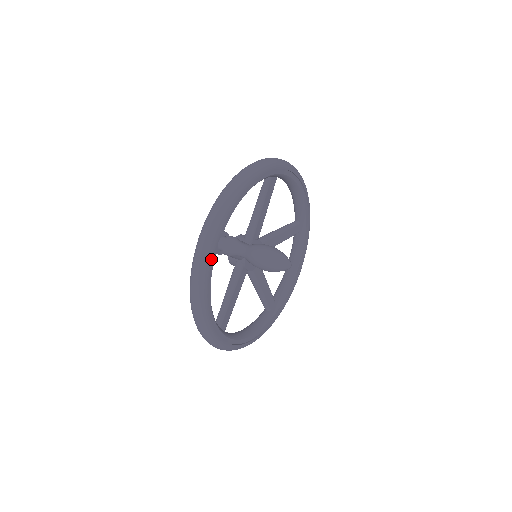
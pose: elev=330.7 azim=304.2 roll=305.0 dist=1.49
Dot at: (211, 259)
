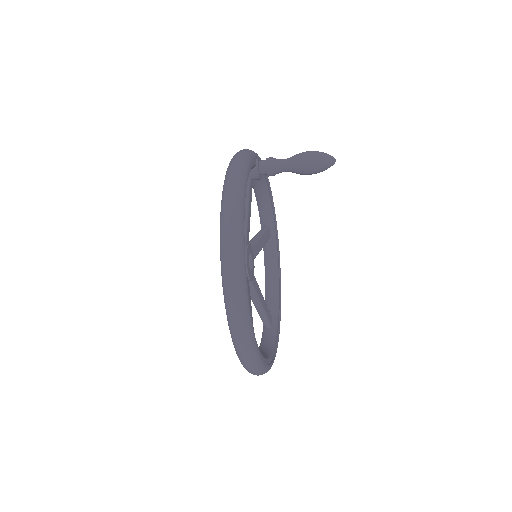
Dot at: (256, 157)
